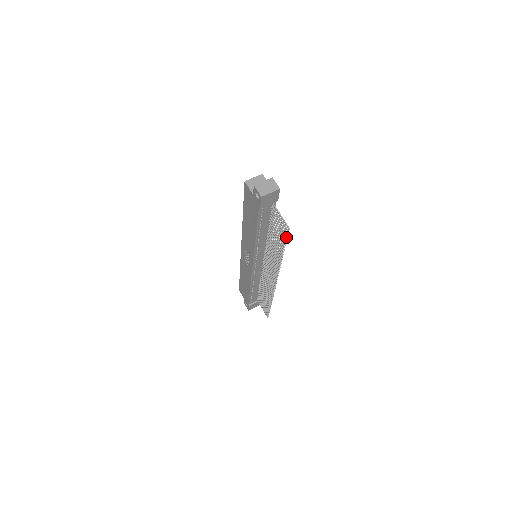
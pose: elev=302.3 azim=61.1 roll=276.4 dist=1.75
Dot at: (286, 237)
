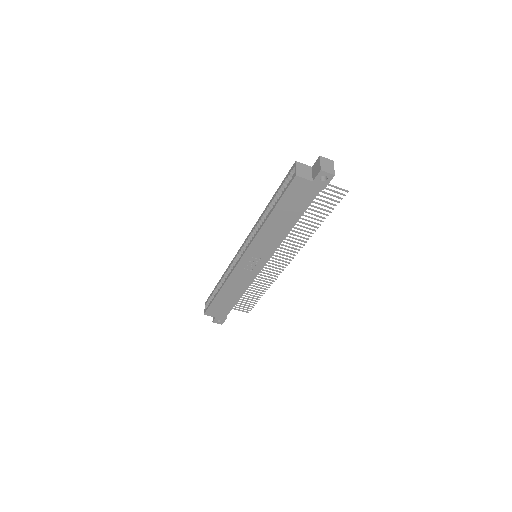
Dot at: occluded
